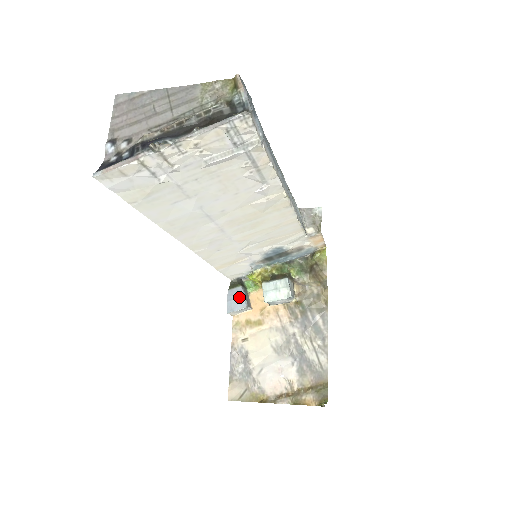
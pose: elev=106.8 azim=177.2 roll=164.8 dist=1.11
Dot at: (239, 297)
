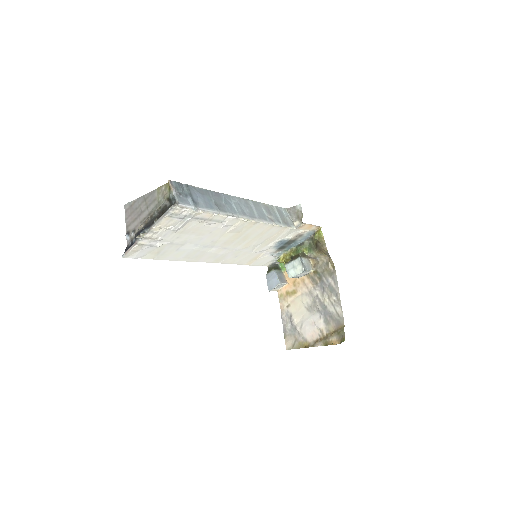
Dot at: (273, 278)
